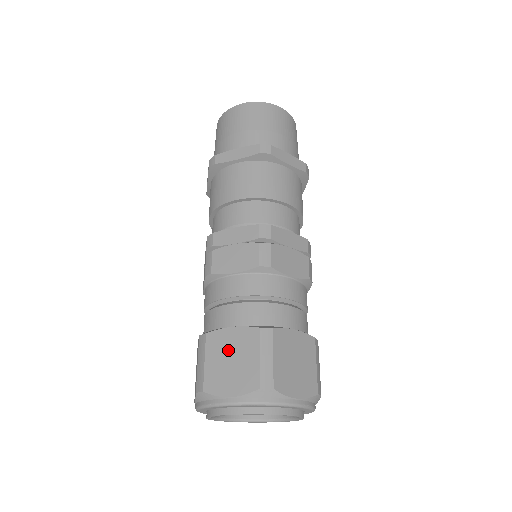
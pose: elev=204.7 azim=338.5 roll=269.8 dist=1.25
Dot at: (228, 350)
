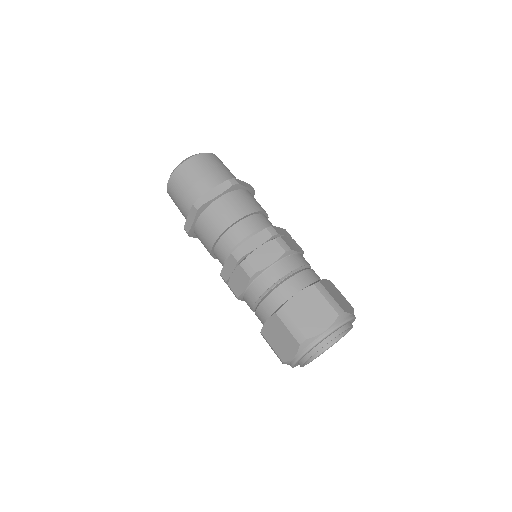
Dot at: (304, 307)
